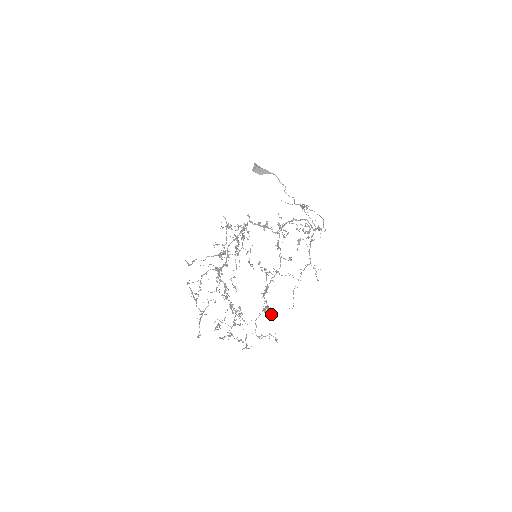
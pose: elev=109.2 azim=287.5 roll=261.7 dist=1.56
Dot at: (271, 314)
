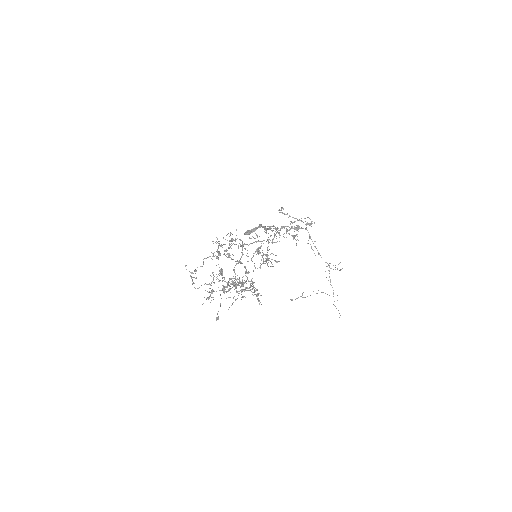
Dot at: occluded
